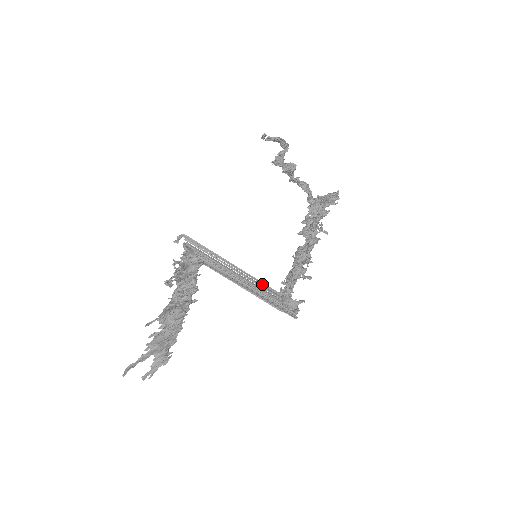
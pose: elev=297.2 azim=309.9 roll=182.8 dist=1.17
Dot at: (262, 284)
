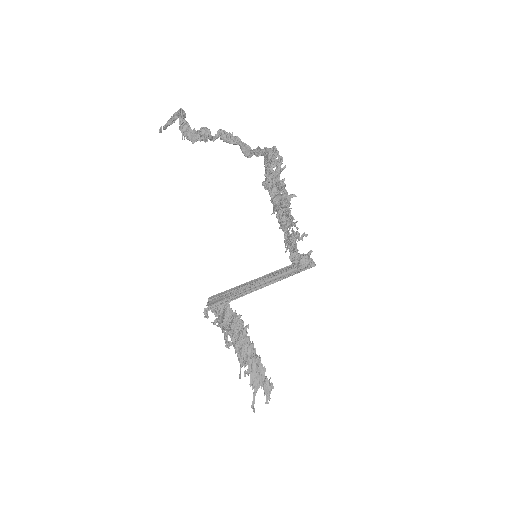
Dot at: (281, 279)
